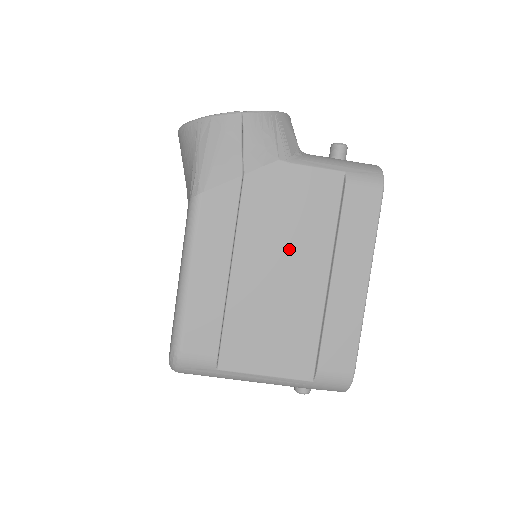
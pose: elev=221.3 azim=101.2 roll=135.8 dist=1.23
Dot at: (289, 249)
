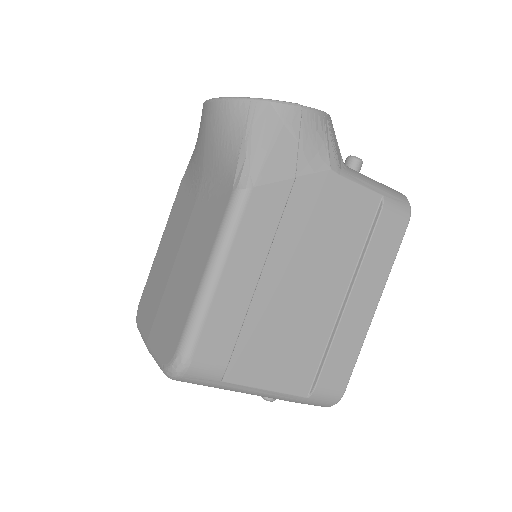
Dot at: (318, 263)
